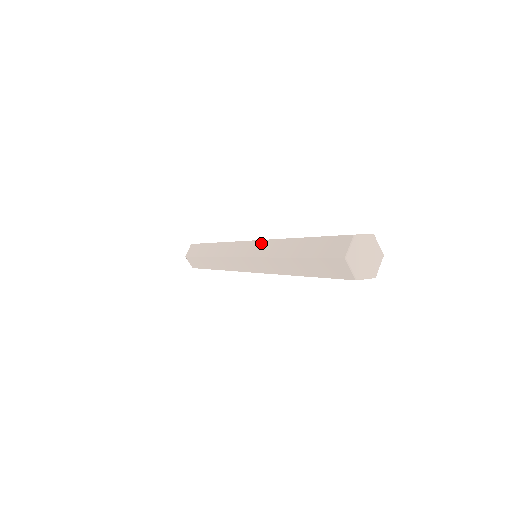
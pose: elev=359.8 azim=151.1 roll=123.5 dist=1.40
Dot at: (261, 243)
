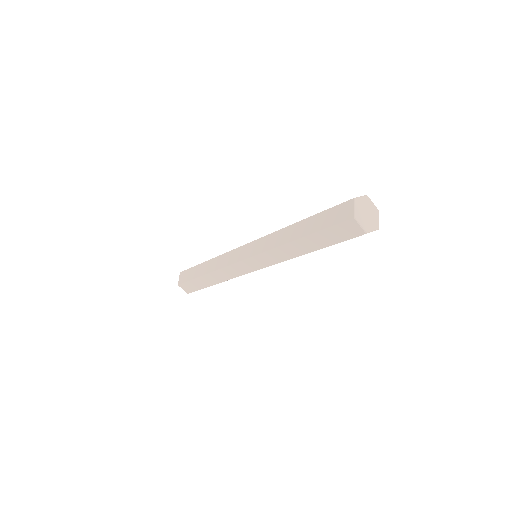
Dot at: occluded
